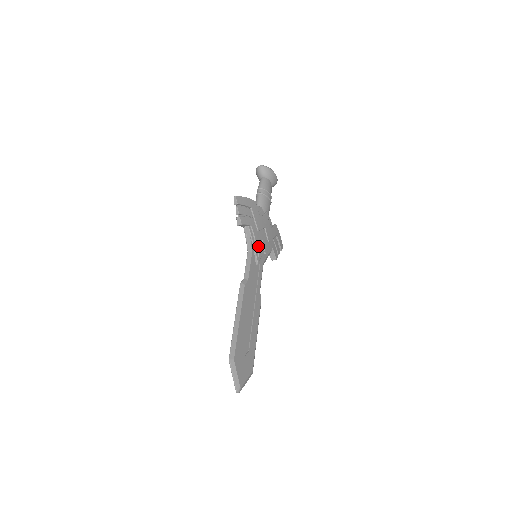
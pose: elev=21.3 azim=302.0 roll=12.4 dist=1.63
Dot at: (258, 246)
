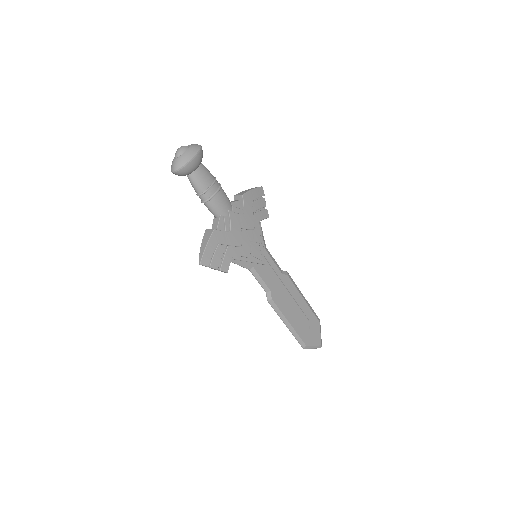
Dot at: (252, 254)
